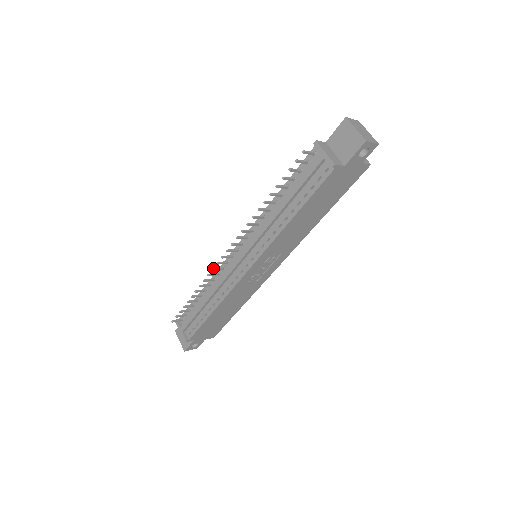
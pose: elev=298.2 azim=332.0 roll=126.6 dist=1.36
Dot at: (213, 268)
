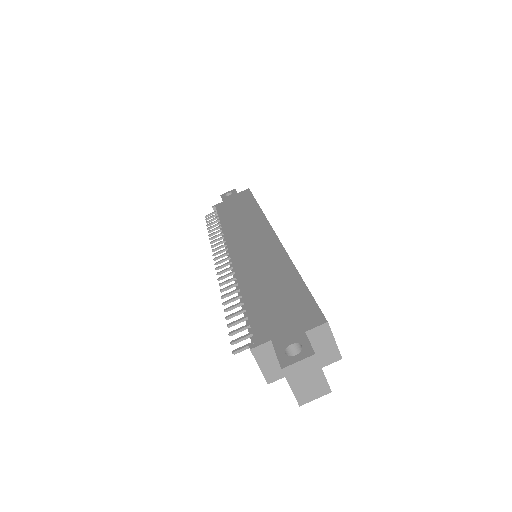
Dot at: (213, 251)
